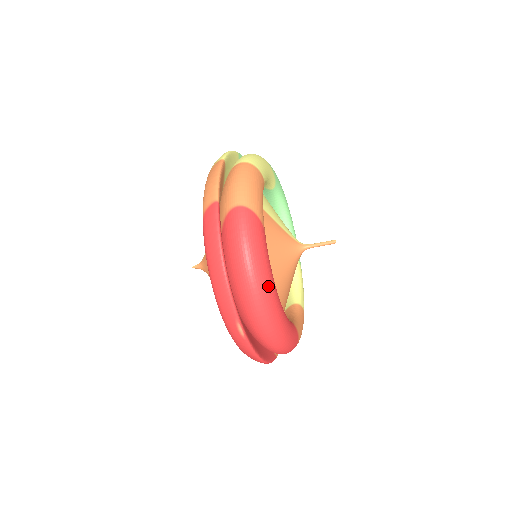
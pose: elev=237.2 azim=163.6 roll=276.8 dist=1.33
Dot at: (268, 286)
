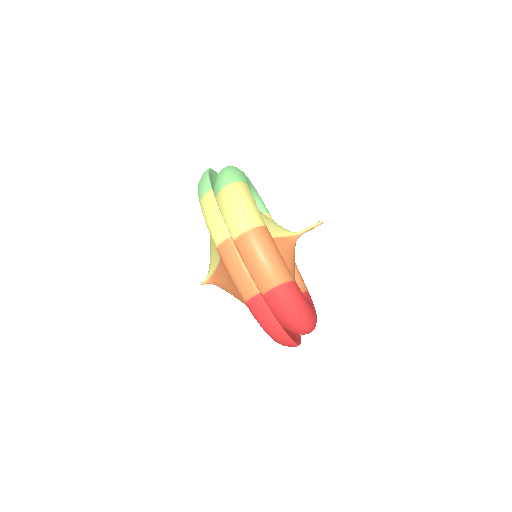
Dot at: (312, 317)
